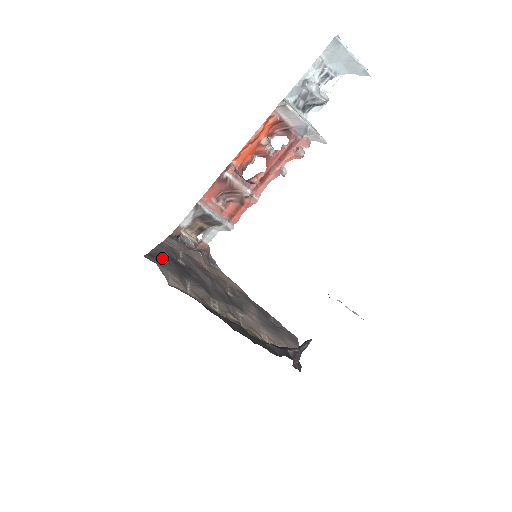
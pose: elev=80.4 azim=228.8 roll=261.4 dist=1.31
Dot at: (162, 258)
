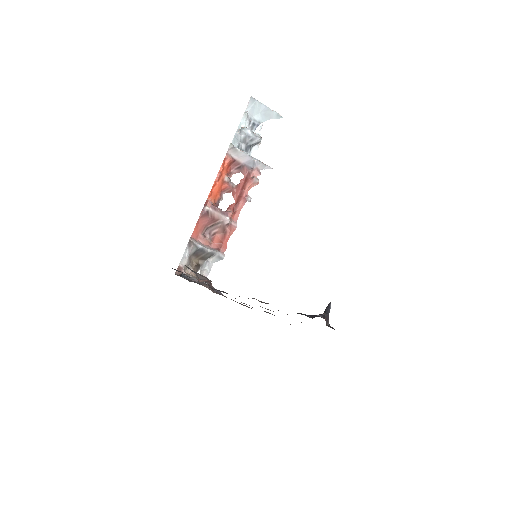
Dot at: occluded
